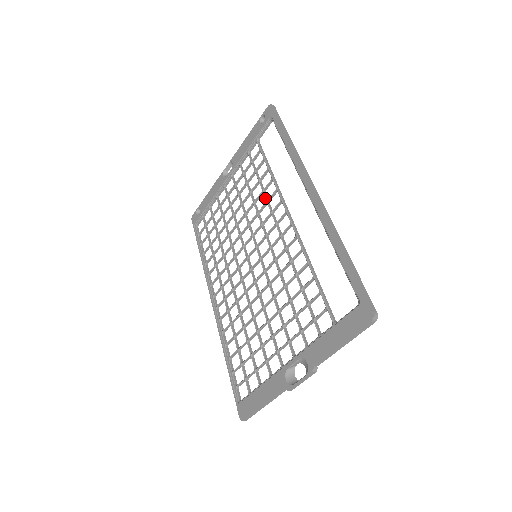
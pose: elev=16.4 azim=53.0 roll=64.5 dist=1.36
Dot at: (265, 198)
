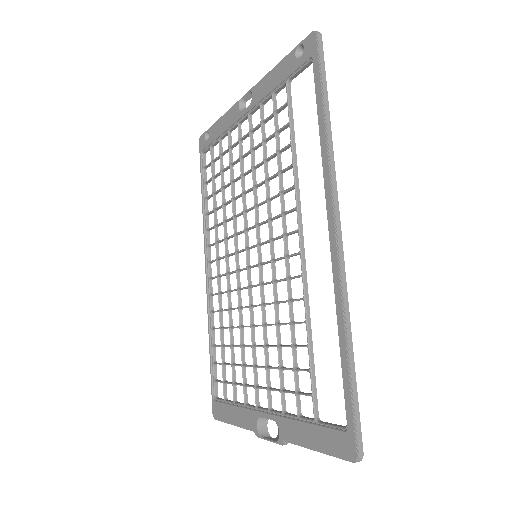
Dot at: (279, 187)
